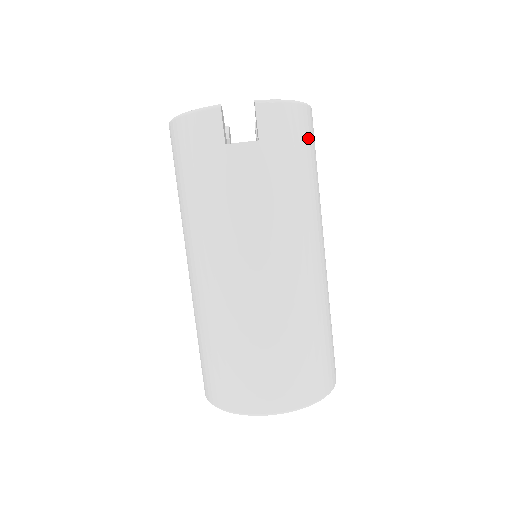
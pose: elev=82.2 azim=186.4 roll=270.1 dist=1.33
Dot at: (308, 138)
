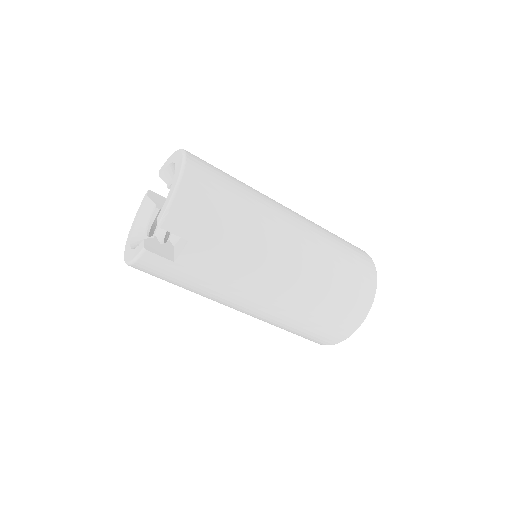
Dot at: (209, 189)
